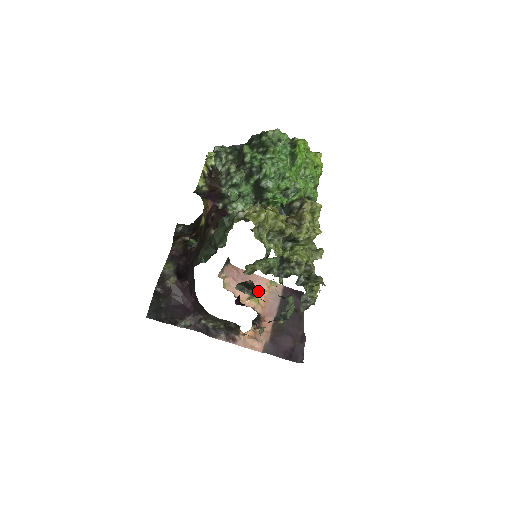
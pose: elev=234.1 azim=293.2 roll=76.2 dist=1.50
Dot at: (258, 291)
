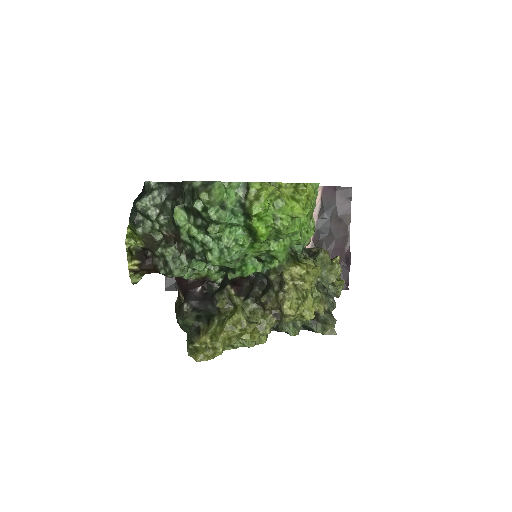
Dot at: occluded
